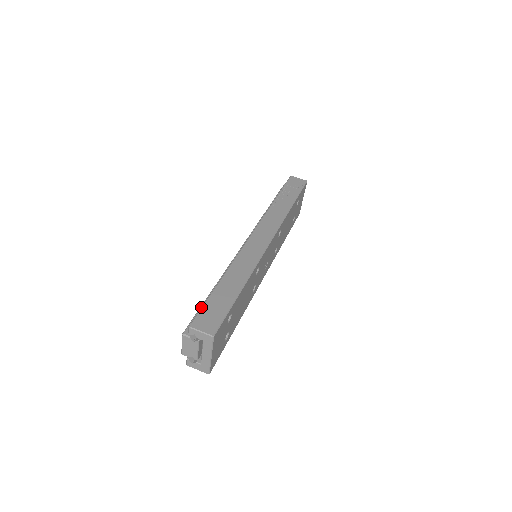
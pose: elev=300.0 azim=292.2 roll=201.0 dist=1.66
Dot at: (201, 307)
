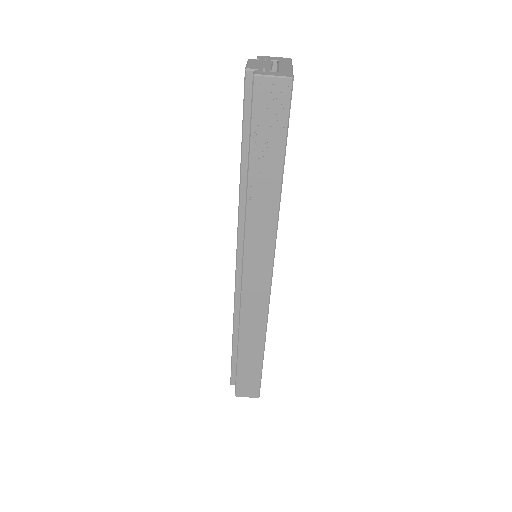
Dot at: occluded
